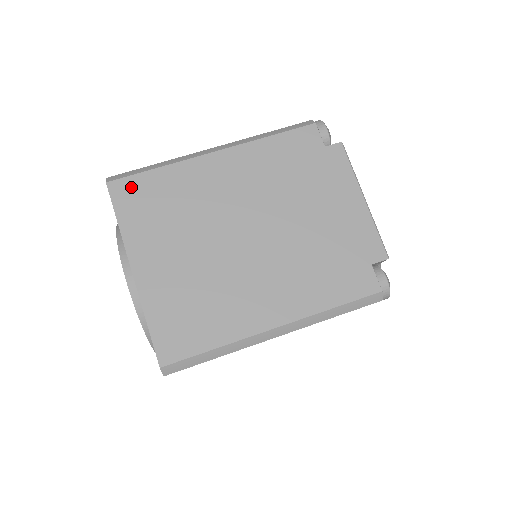
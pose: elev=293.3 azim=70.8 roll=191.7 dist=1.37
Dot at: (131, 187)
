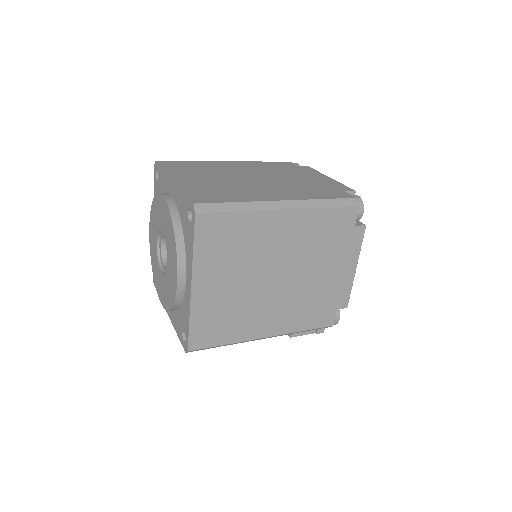
Dot at: (172, 163)
